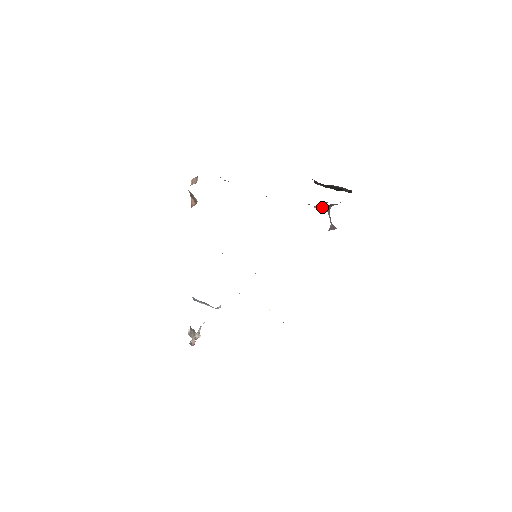
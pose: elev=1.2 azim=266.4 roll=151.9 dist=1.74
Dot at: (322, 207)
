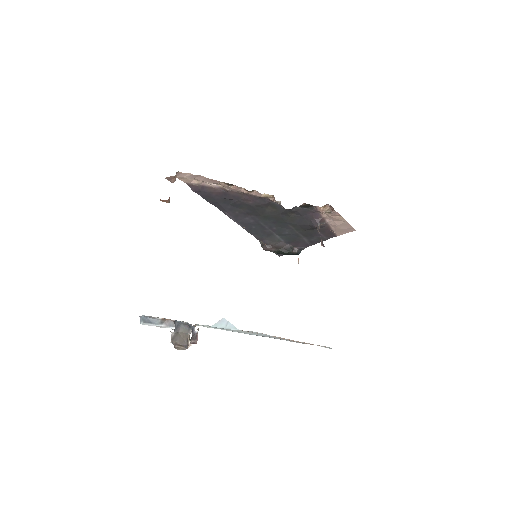
Dot at: (328, 210)
